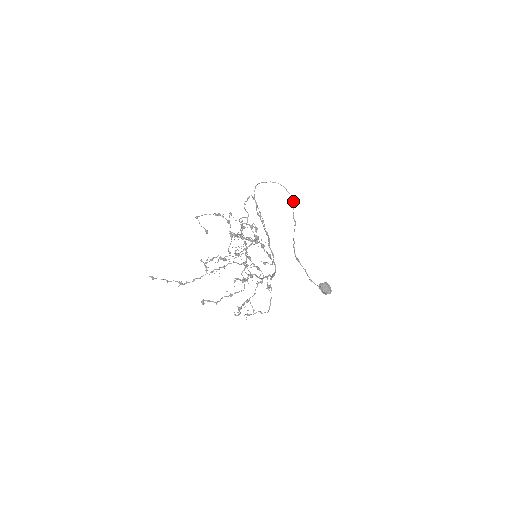
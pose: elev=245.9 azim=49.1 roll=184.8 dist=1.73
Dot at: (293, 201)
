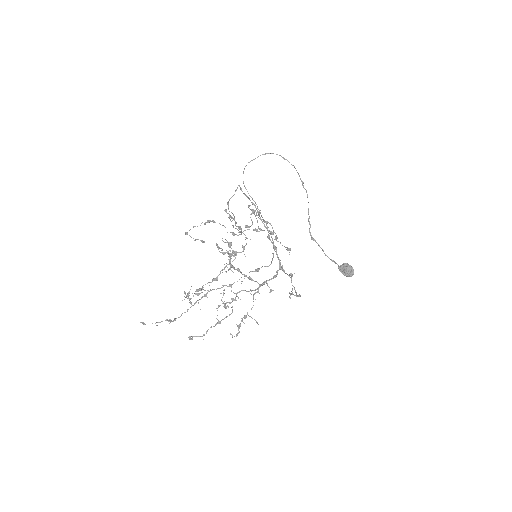
Dot at: (295, 168)
